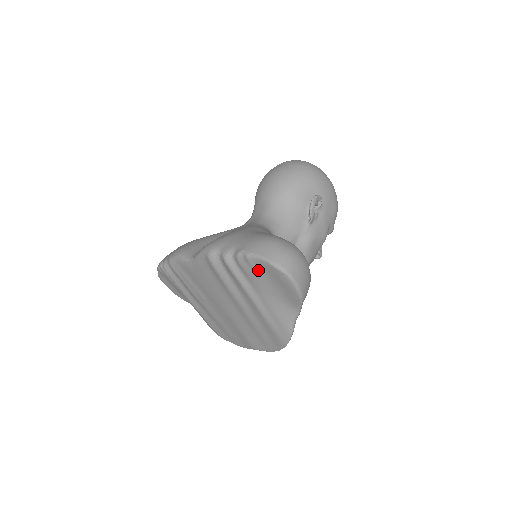
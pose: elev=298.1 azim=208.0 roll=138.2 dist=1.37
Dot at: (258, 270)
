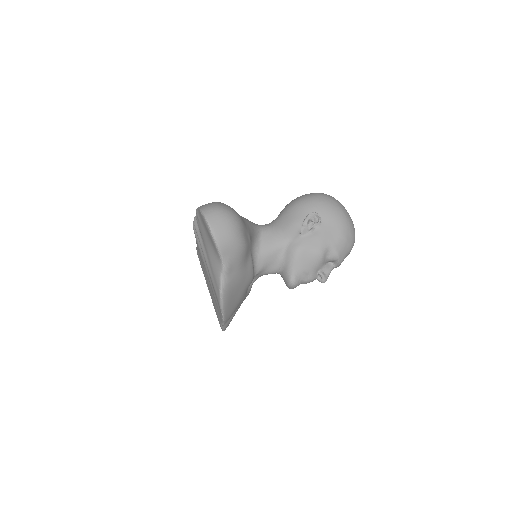
Dot at: (201, 222)
